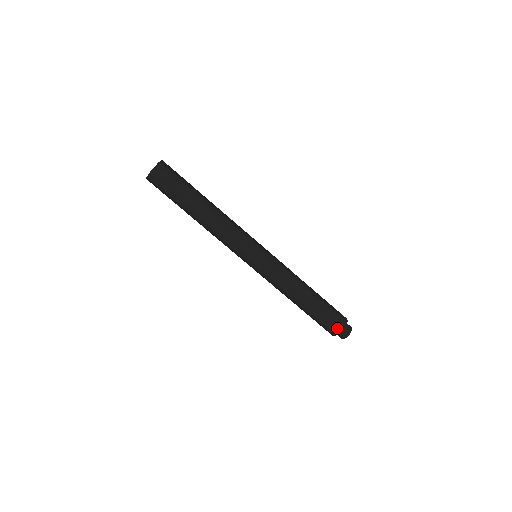
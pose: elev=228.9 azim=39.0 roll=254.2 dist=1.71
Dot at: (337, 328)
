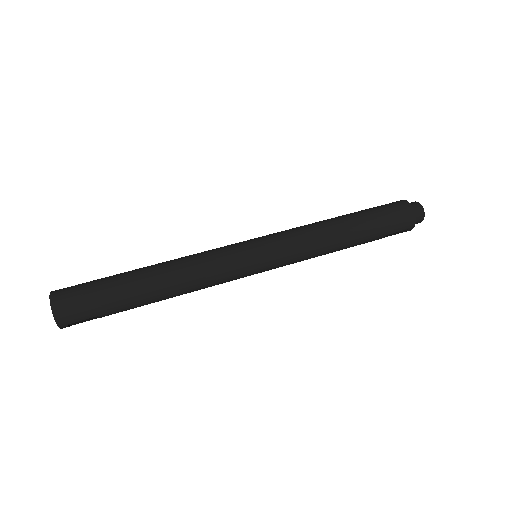
Dot at: (406, 230)
